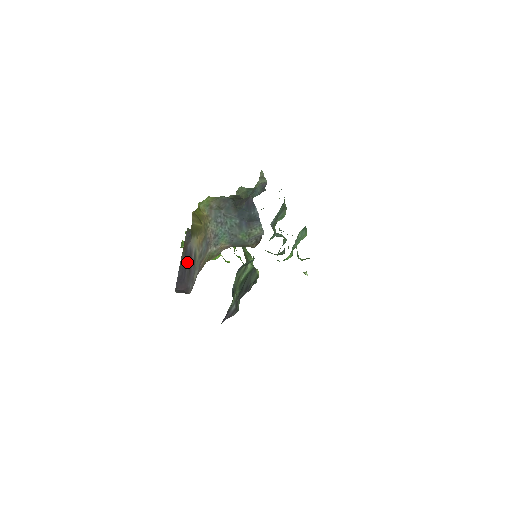
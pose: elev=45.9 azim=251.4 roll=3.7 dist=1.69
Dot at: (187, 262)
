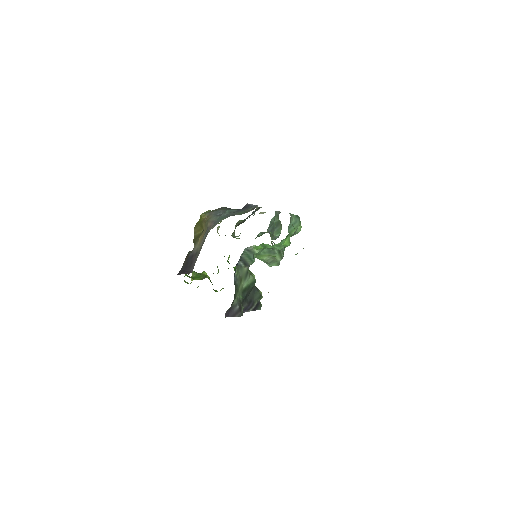
Dot at: (189, 261)
